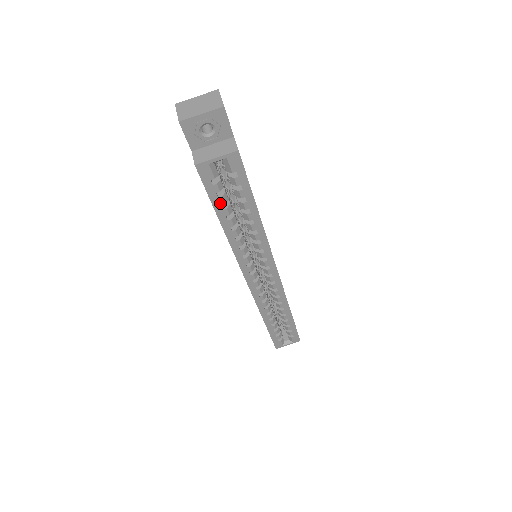
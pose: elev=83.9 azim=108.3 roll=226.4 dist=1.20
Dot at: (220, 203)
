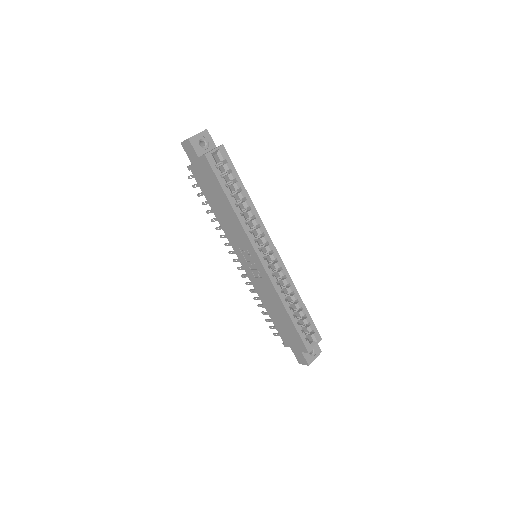
Dot at: (224, 183)
